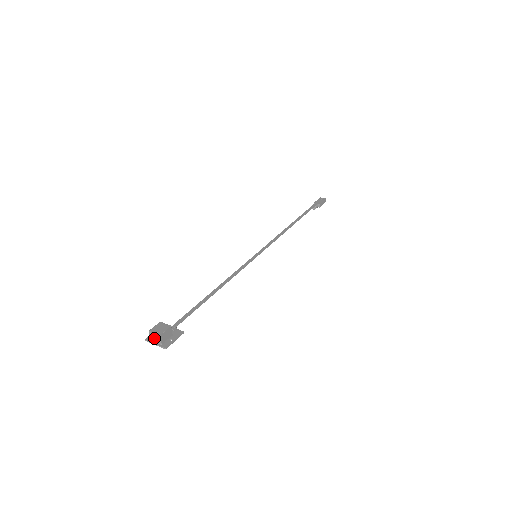
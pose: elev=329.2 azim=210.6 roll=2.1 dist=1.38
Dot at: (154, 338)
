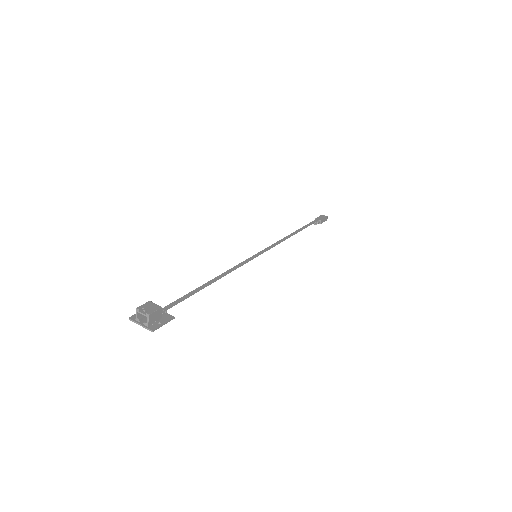
Dot at: (140, 318)
